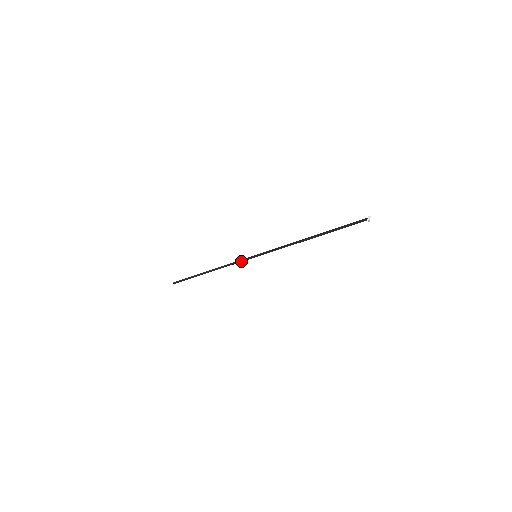
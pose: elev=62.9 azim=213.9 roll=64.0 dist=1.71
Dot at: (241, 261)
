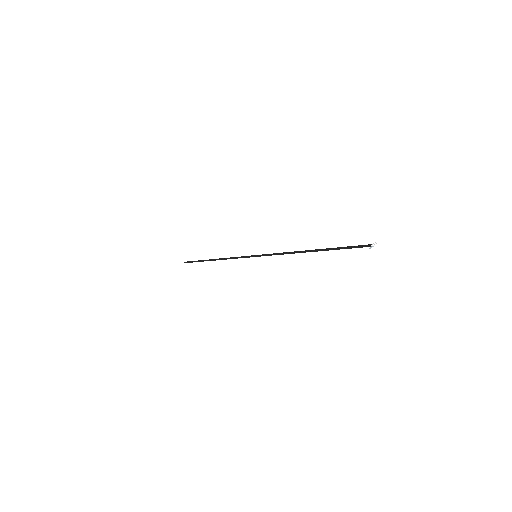
Dot at: (241, 257)
